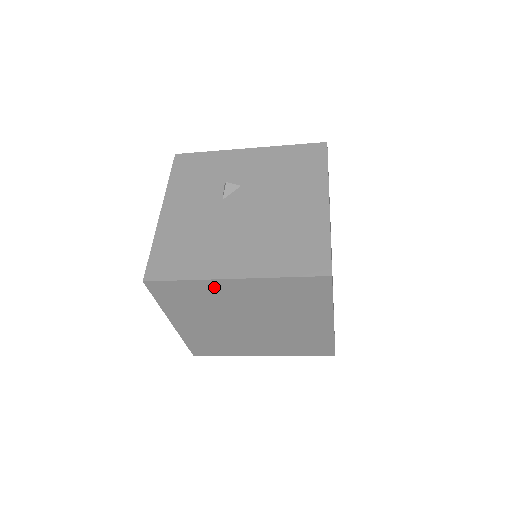
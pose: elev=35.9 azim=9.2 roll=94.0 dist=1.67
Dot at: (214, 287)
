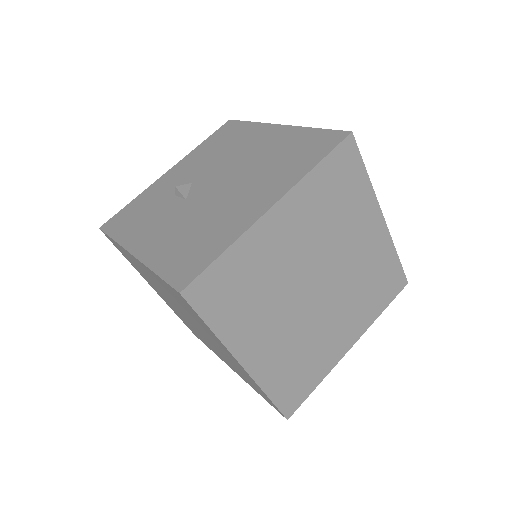
Dot at: (259, 241)
